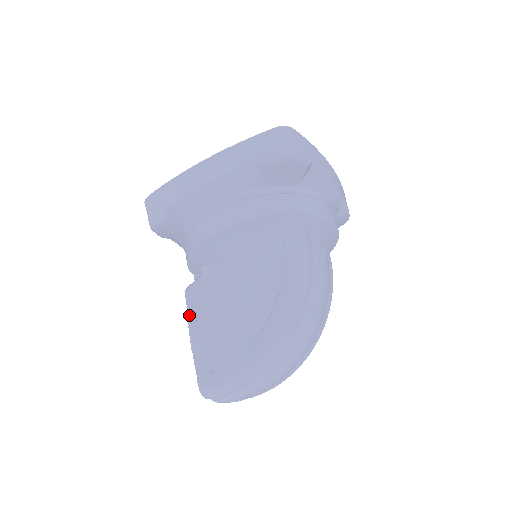
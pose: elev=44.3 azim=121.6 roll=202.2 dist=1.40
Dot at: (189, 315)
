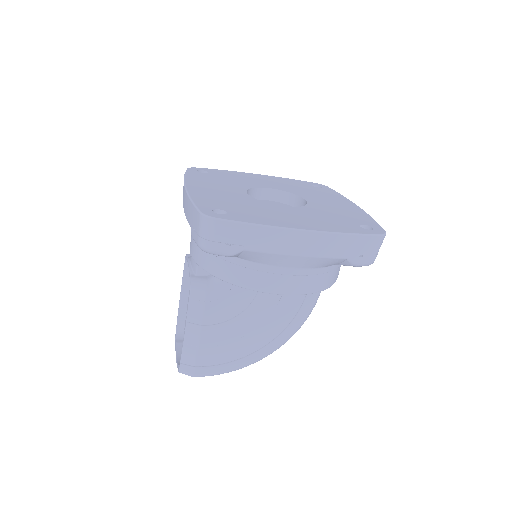
Dot at: (191, 314)
